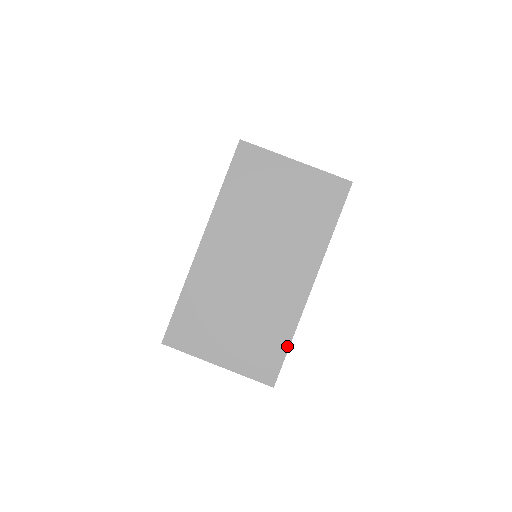
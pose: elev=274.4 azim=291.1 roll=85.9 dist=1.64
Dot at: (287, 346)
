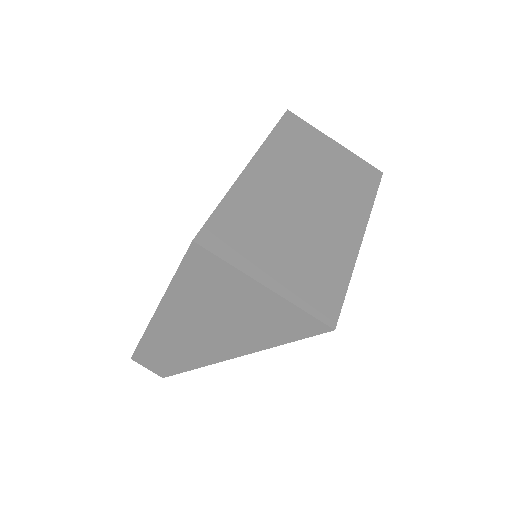
Dot at: (345, 287)
